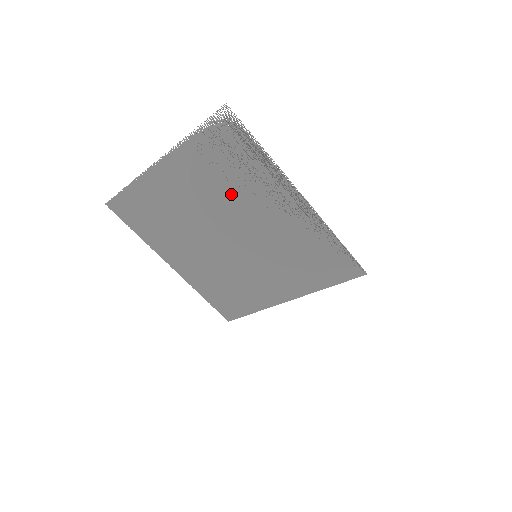
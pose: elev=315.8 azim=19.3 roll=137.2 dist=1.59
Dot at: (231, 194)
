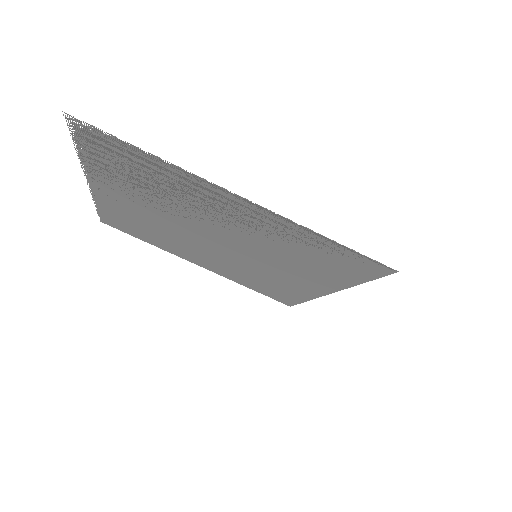
Dot at: (172, 203)
